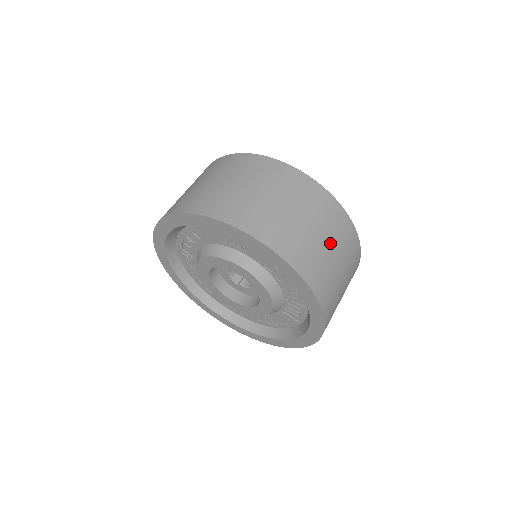
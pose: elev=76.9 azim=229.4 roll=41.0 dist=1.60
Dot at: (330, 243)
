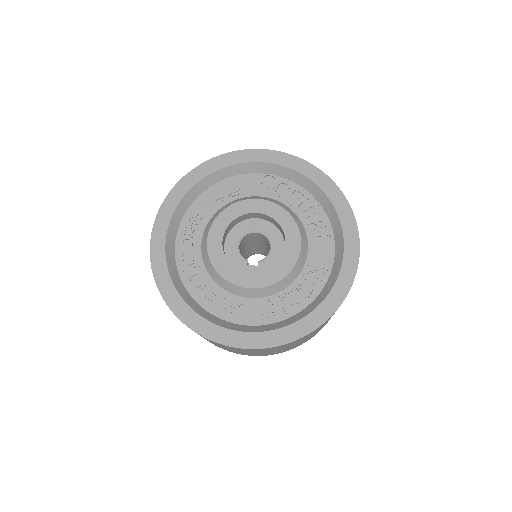
Dot at: occluded
